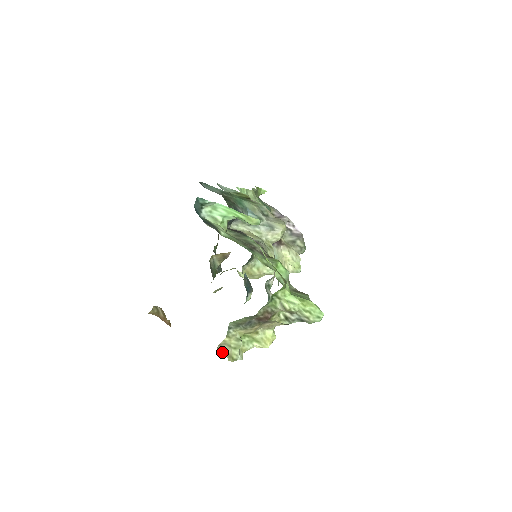
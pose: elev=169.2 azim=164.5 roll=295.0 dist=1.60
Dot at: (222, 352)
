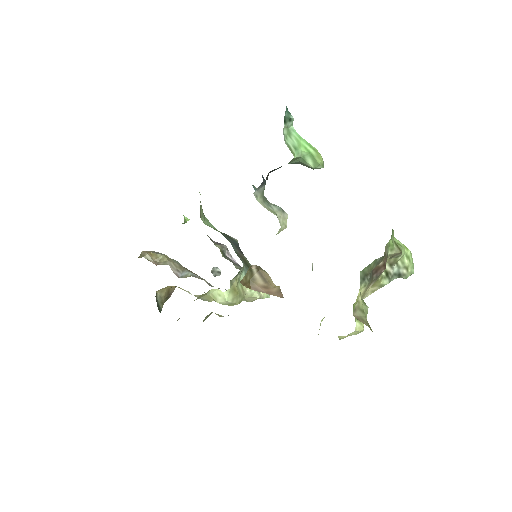
Dot at: (360, 320)
